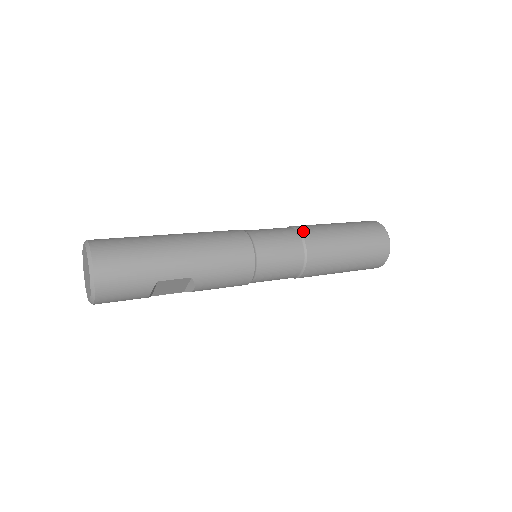
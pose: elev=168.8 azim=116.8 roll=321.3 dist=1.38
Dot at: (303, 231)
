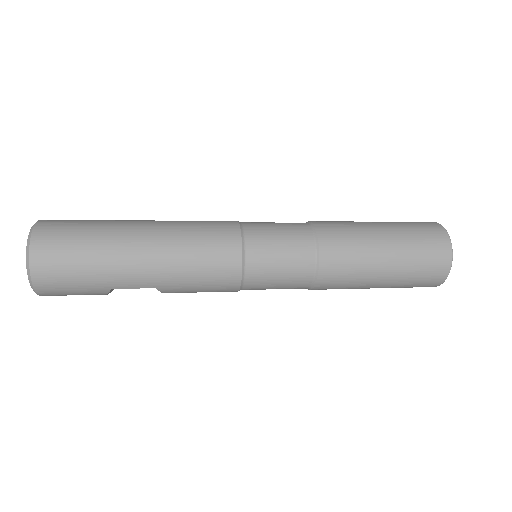
Dot at: (323, 242)
